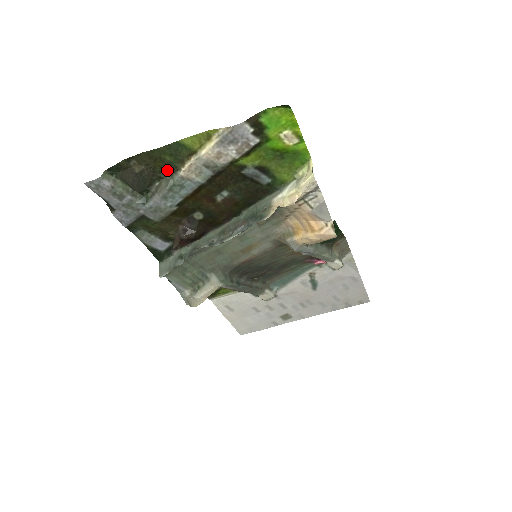
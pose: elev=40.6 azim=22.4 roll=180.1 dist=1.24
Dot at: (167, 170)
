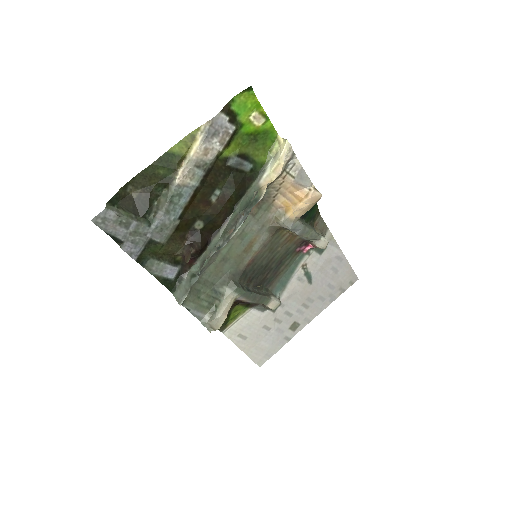
Dot at: (162, 185)
